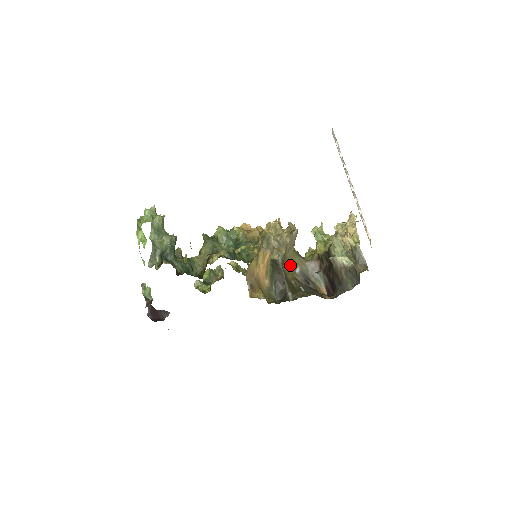
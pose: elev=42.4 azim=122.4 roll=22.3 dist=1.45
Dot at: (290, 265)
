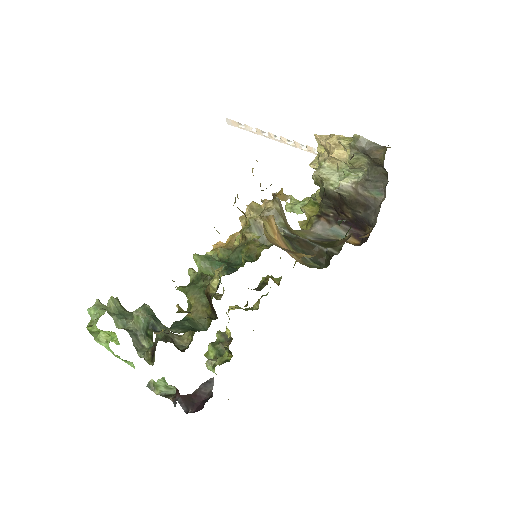
Dot at: occluded
